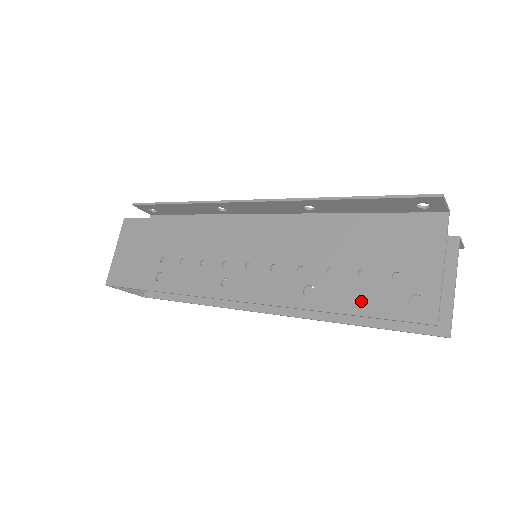
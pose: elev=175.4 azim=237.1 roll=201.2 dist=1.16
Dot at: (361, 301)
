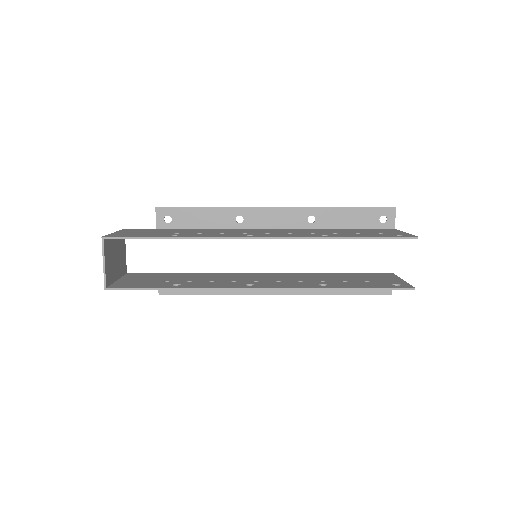
Dot at: (365, 235)
